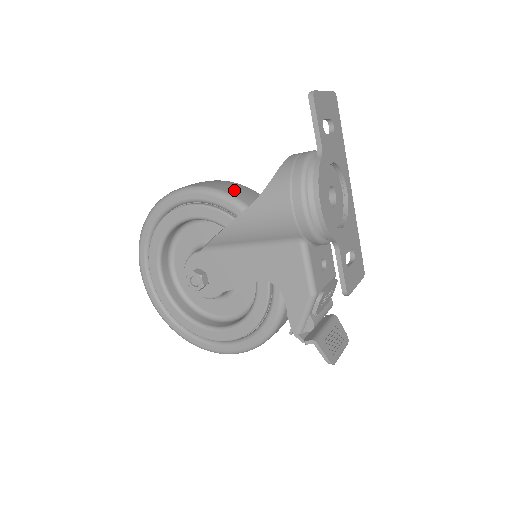
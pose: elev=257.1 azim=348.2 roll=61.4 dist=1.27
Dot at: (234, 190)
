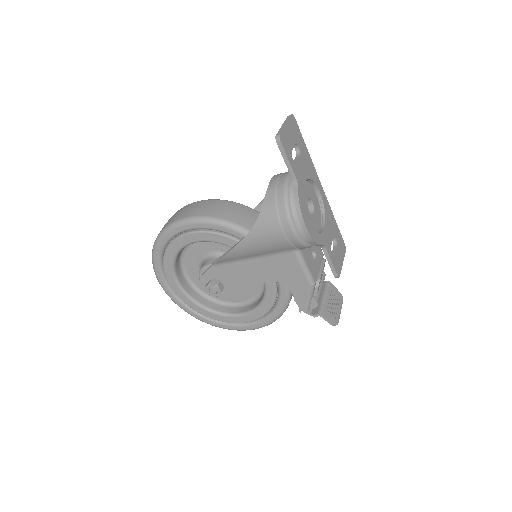
Dot at: (226, 213)
